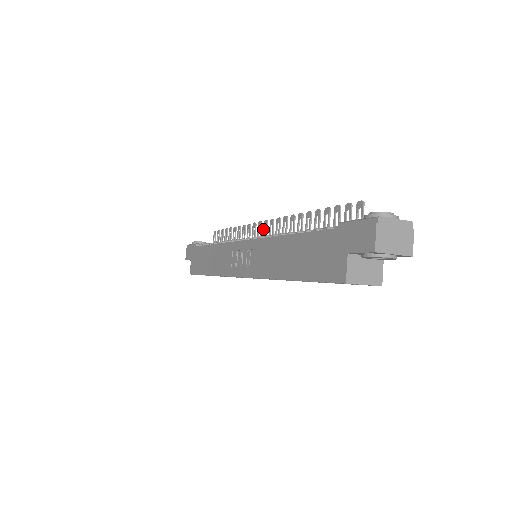
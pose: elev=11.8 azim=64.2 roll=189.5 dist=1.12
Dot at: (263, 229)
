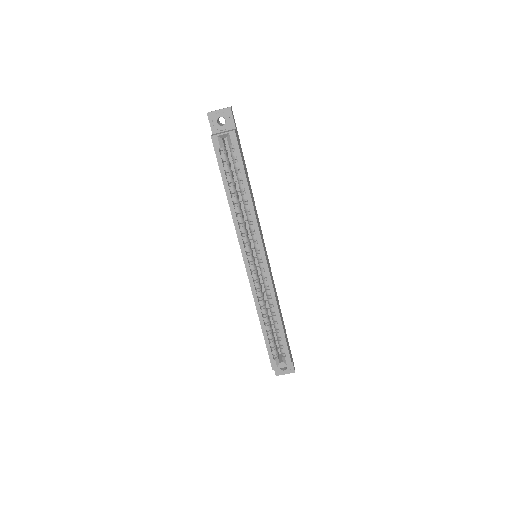
Dot at: occluded
